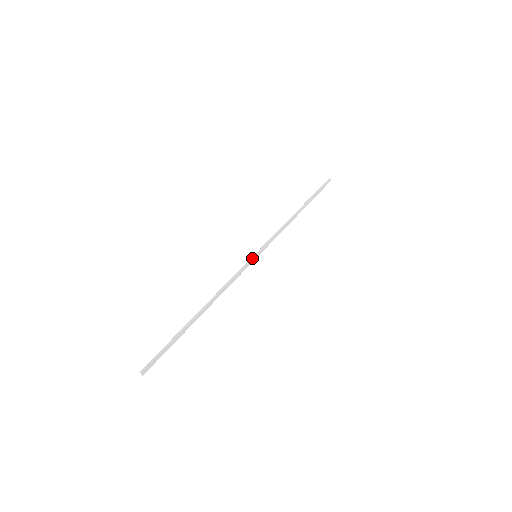
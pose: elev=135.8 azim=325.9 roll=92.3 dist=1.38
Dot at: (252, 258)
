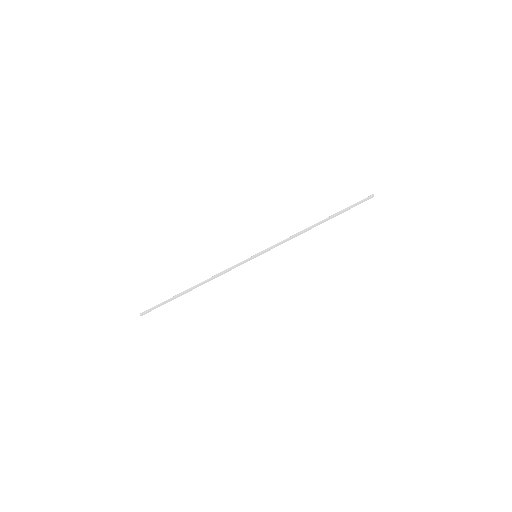
Dot at: (251, 257)
